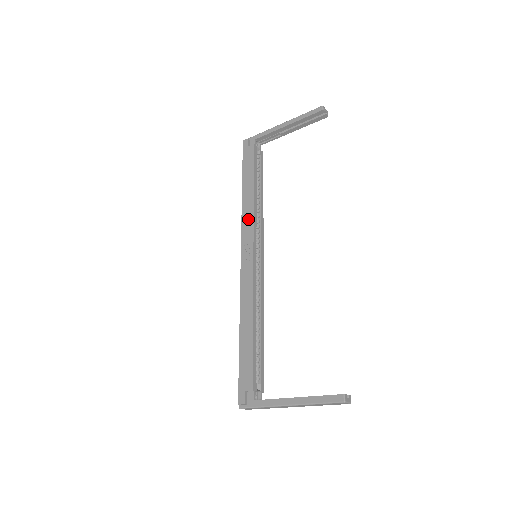
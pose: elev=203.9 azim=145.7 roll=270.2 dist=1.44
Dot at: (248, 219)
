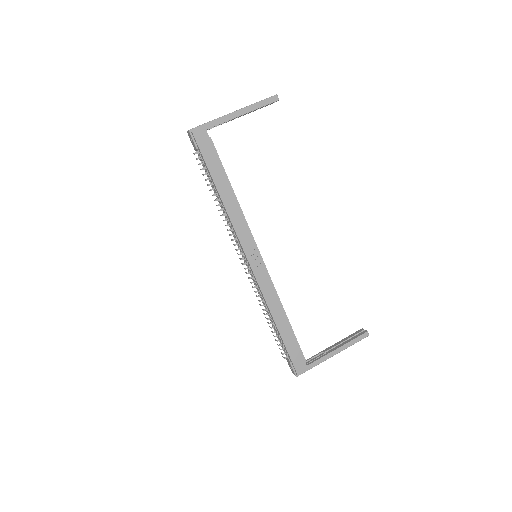
Dot at: (241, 225)
